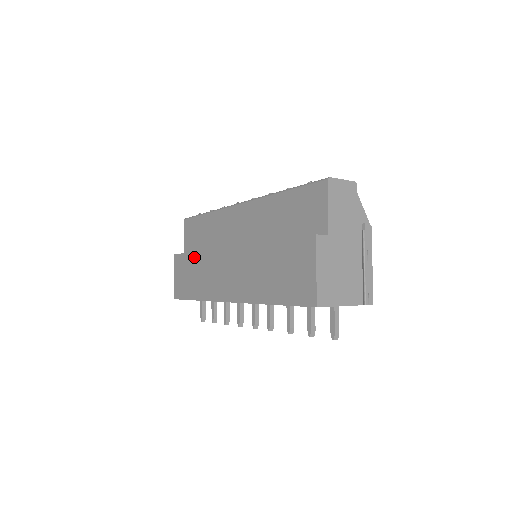
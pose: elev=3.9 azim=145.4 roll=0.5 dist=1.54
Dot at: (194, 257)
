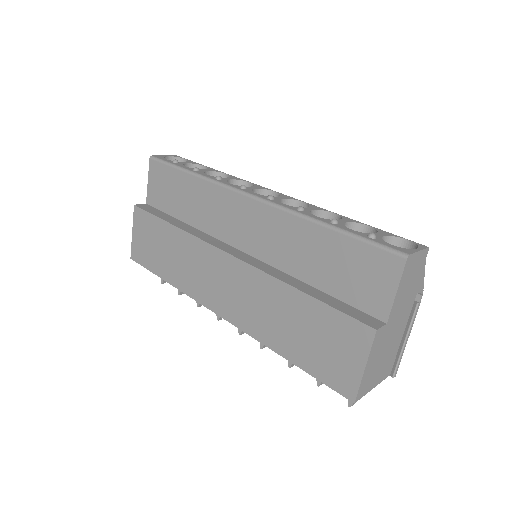
Dot at: (168, 230)
